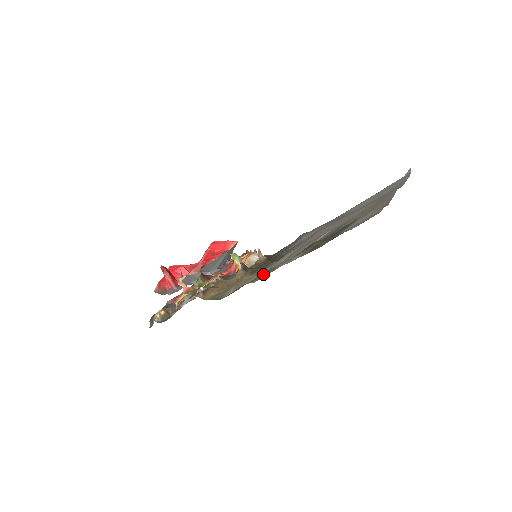
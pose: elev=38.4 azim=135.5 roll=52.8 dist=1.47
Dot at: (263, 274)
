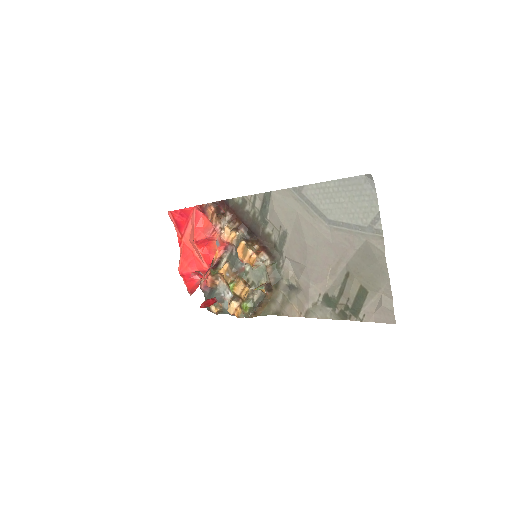
Dot at: (293, 298)
